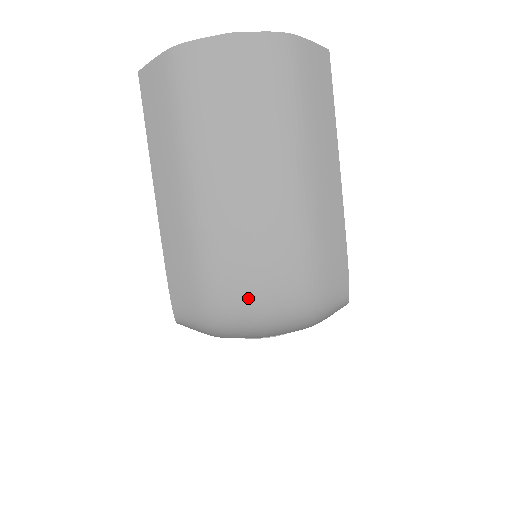
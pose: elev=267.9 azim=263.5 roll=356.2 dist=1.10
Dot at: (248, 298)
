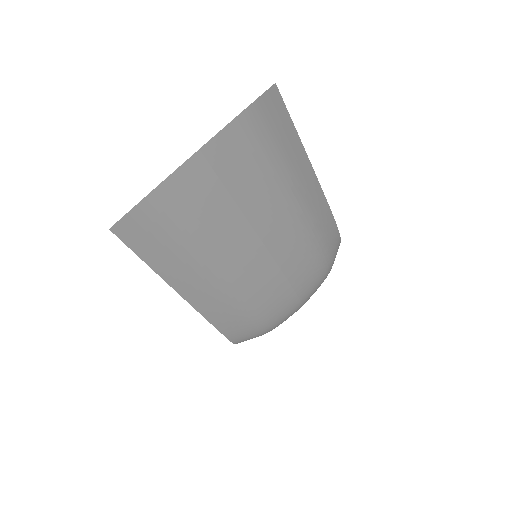
Dot at: (292, 306)
